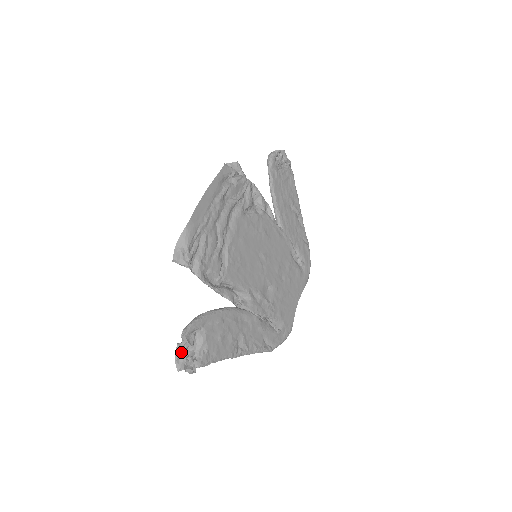
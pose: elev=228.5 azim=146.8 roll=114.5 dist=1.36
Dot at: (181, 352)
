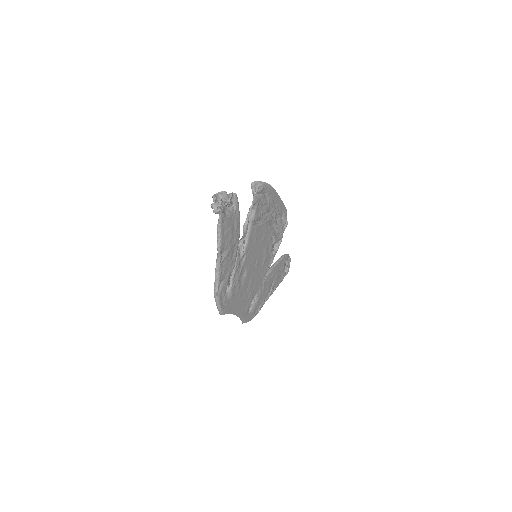
Dot at: (224, 195)
